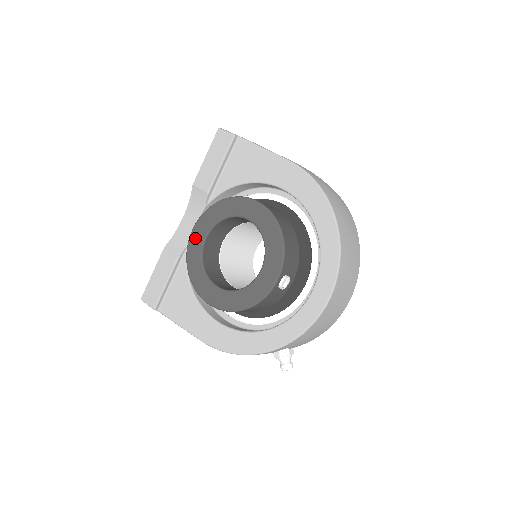
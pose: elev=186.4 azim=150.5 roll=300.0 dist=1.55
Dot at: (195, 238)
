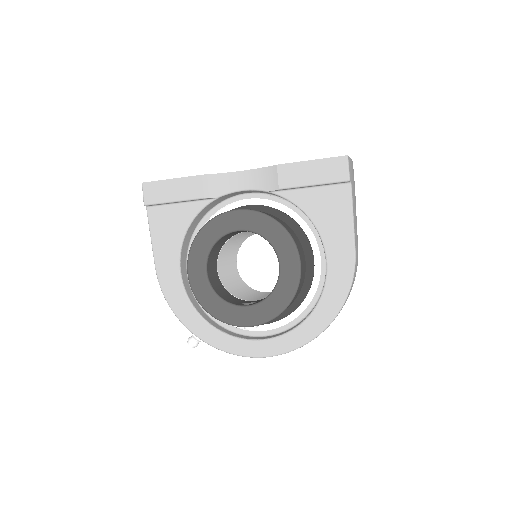
Dot at: (231, 219)
